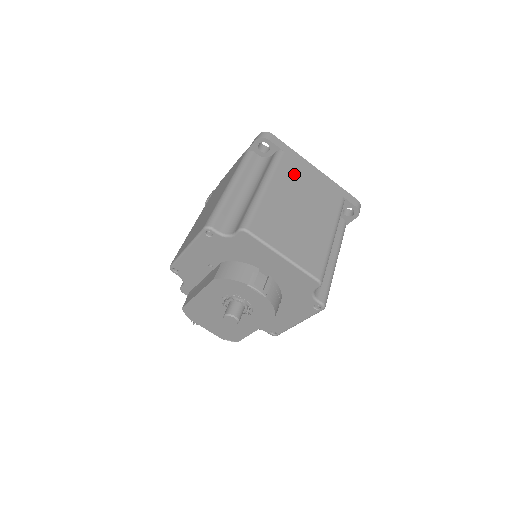
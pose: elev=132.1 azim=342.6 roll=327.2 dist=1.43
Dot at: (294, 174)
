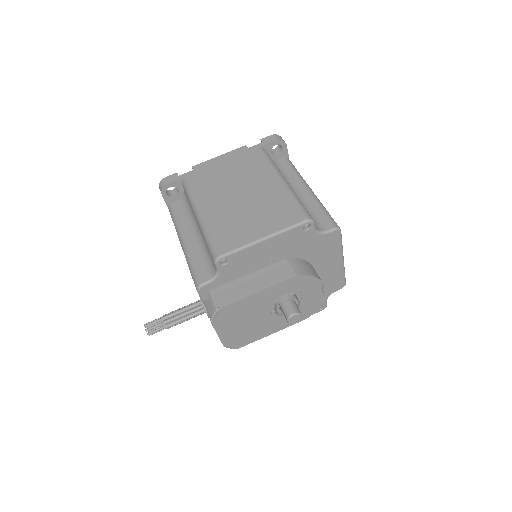
Dot at: occluded
